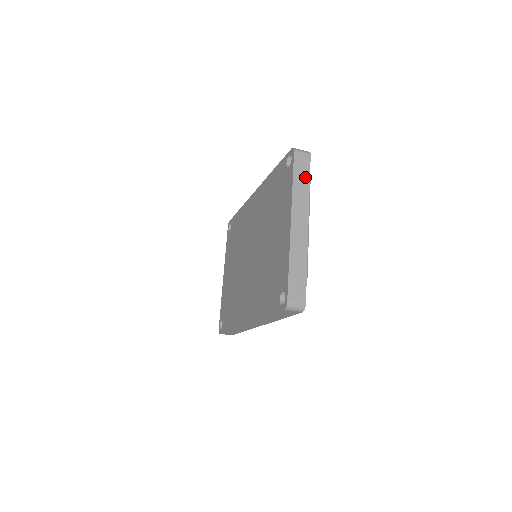
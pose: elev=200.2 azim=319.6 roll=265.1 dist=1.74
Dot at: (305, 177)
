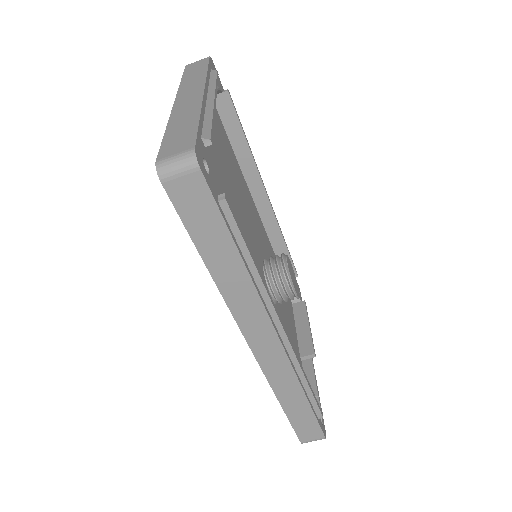
Dot at: (200, 69)
